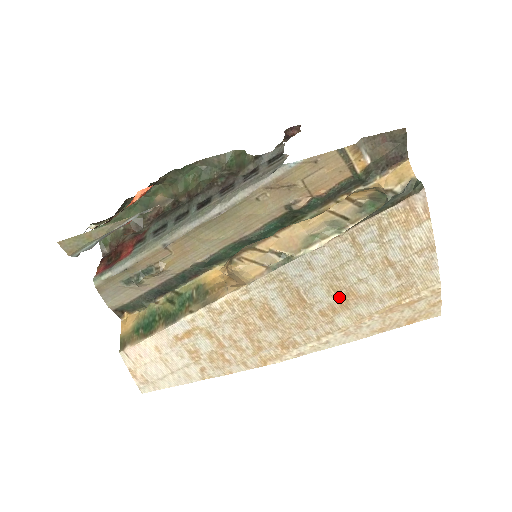
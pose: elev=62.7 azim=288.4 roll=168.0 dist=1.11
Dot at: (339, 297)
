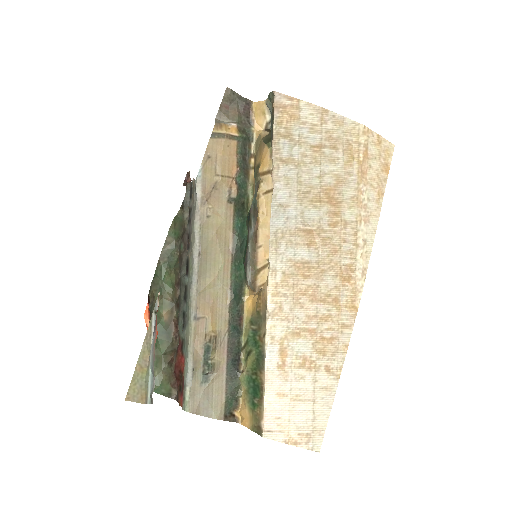
Dot at: (325, 202)
